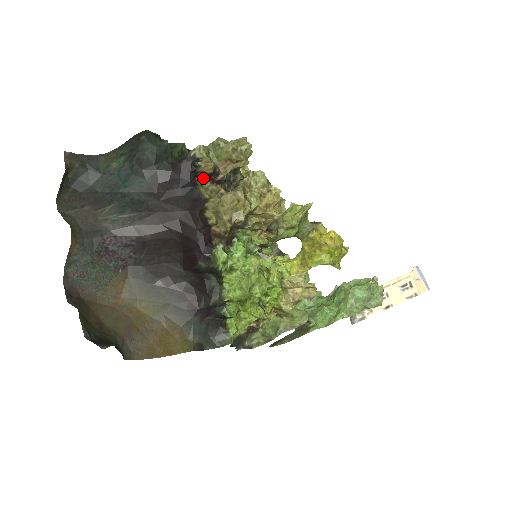
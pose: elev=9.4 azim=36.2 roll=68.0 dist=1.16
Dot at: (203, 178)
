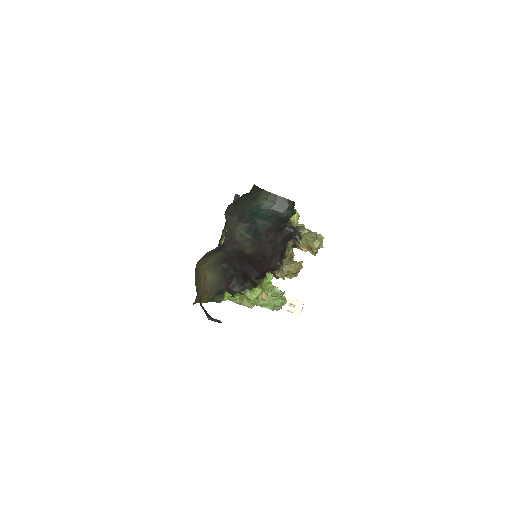
Dot at: (292, 242)
